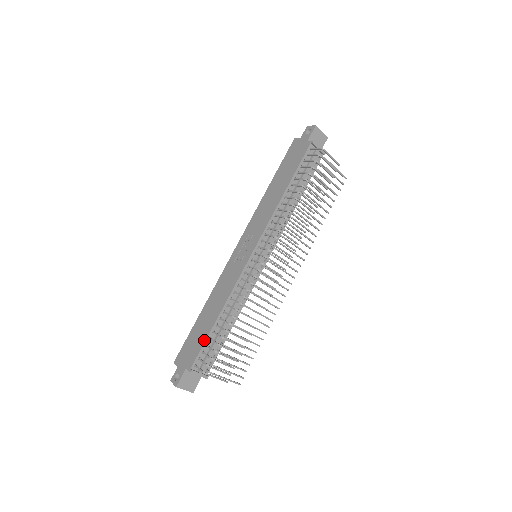
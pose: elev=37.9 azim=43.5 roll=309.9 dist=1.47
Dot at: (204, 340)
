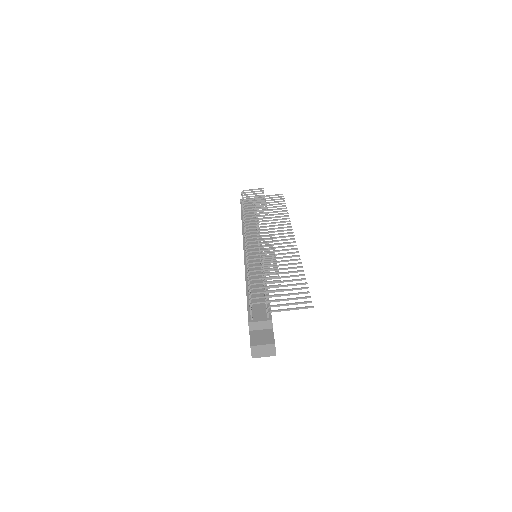
Dot at: (247, 304)
